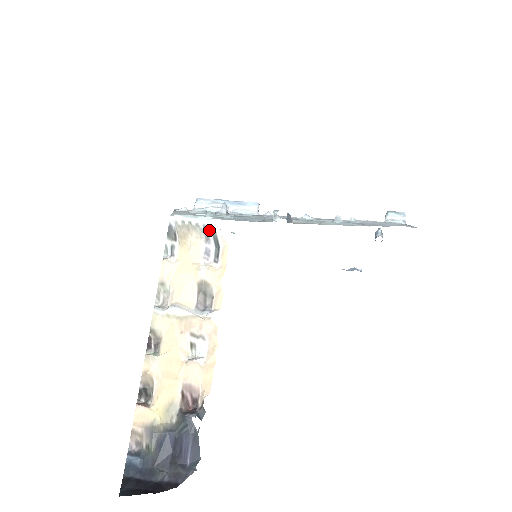
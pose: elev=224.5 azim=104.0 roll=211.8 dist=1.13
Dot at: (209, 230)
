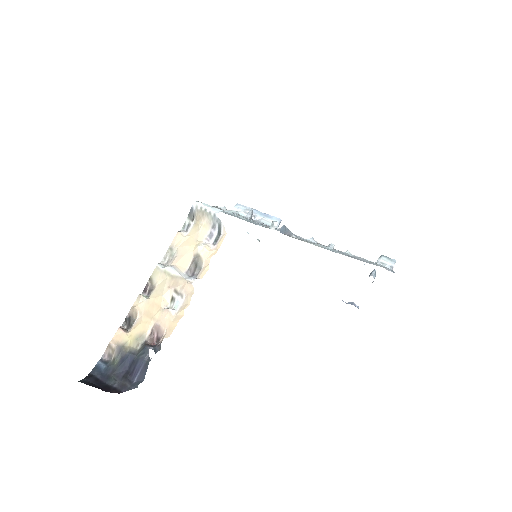
Dot at: (217, 219)
